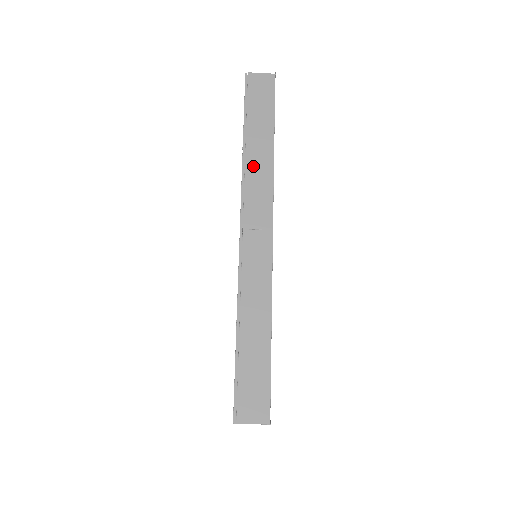
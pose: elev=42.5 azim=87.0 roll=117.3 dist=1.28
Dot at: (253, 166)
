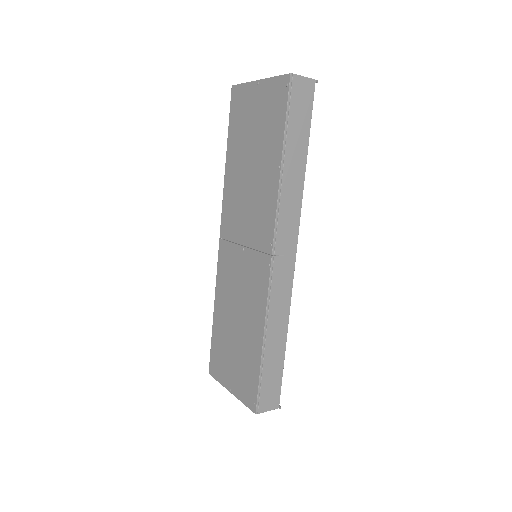
Dot at: (287, 190)
